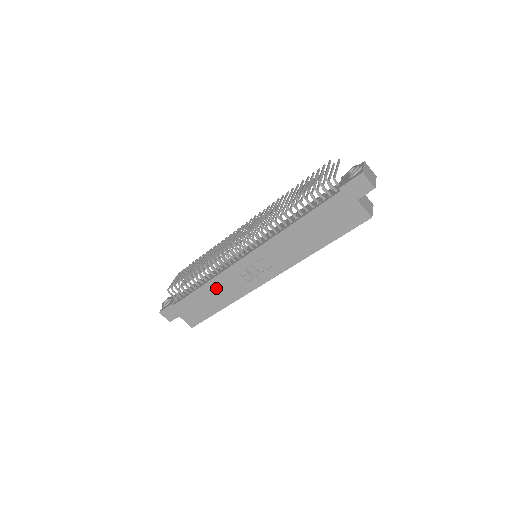
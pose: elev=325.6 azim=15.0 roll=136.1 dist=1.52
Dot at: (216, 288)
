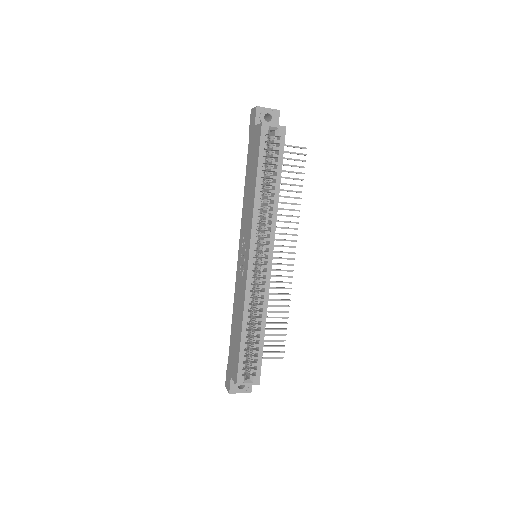
Dot at: (236, 309)
